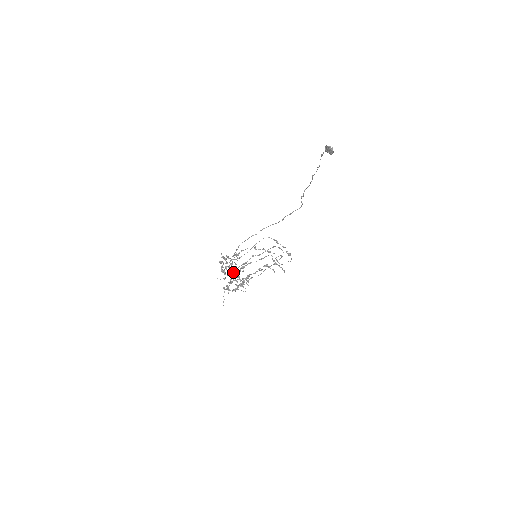
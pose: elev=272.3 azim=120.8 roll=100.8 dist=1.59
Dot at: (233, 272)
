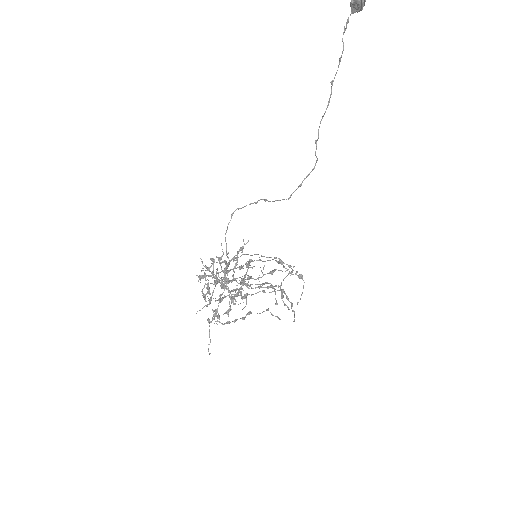
Dot at: occluded
